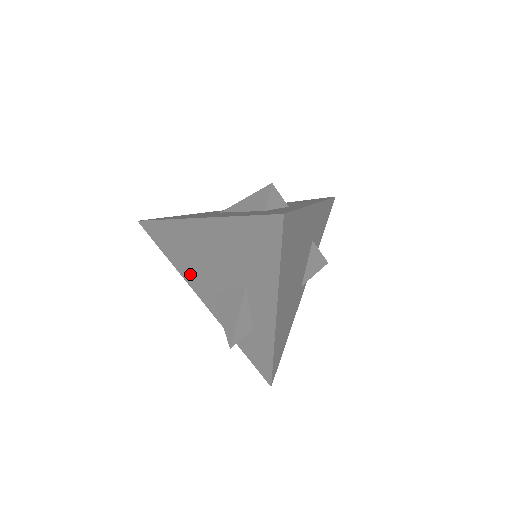
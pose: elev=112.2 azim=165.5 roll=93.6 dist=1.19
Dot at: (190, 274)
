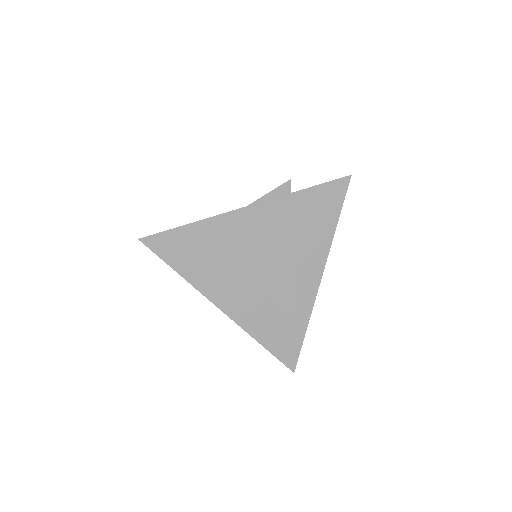
Dot at: (213, 279)
